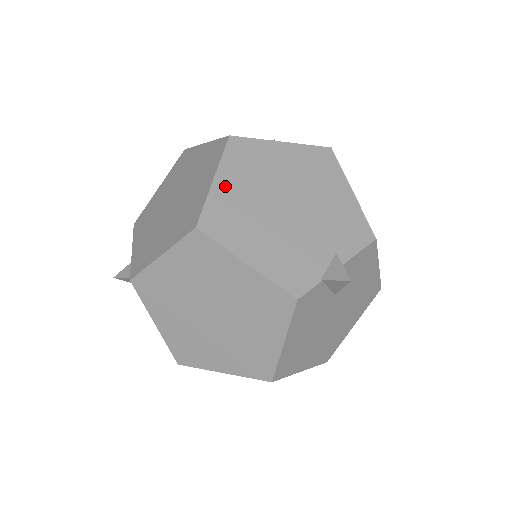
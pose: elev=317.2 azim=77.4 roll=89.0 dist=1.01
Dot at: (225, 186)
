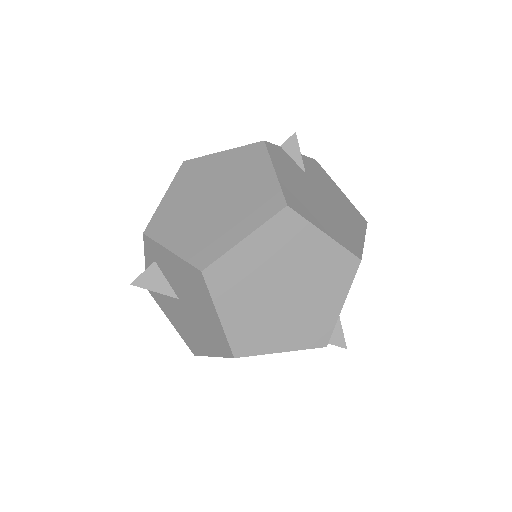
Dot at: occluded
